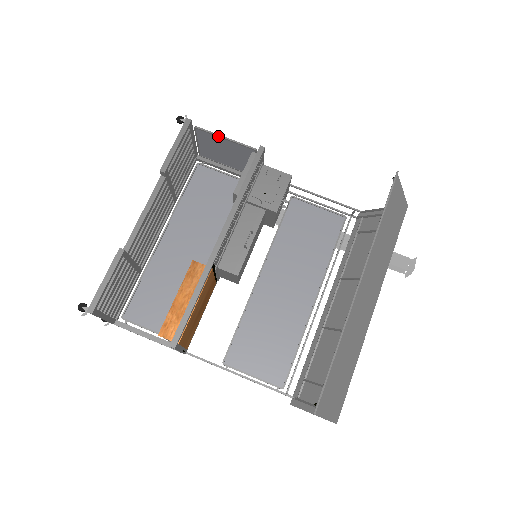
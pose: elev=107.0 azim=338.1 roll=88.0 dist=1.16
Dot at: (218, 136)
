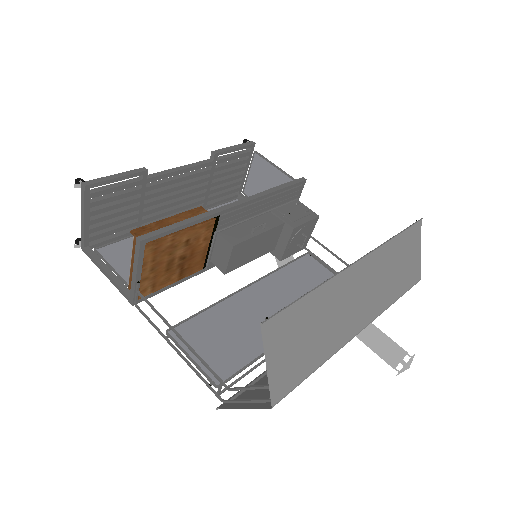
Dot at: (270, 163)
